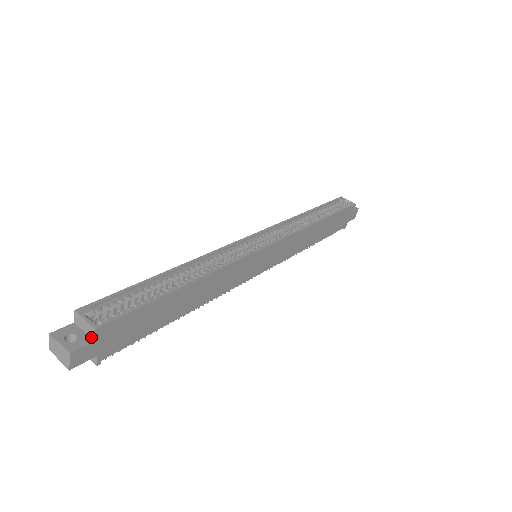
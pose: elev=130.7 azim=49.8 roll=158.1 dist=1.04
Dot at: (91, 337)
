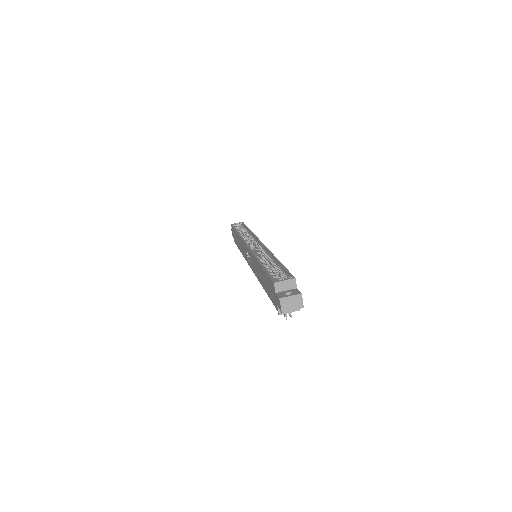
Dot at: (294, 288)
